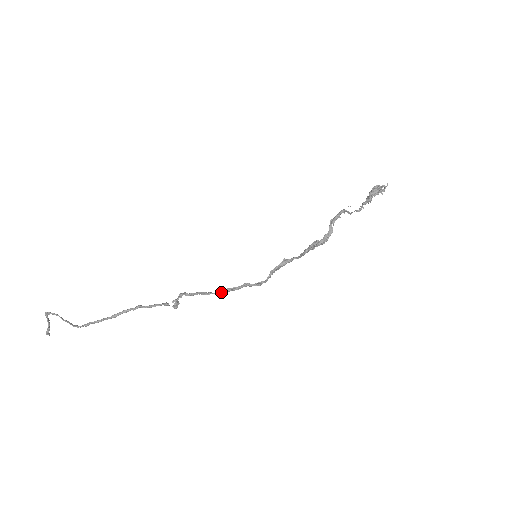
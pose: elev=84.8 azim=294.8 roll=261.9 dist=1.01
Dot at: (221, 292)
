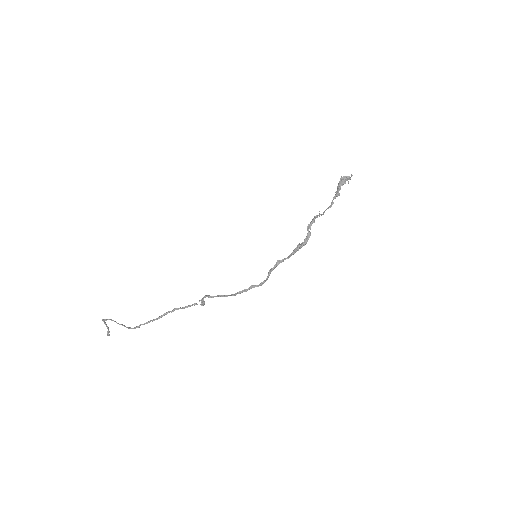
Dot at: (235, 294)
